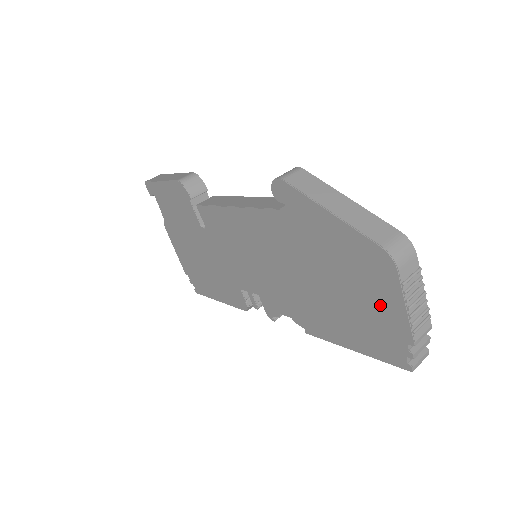
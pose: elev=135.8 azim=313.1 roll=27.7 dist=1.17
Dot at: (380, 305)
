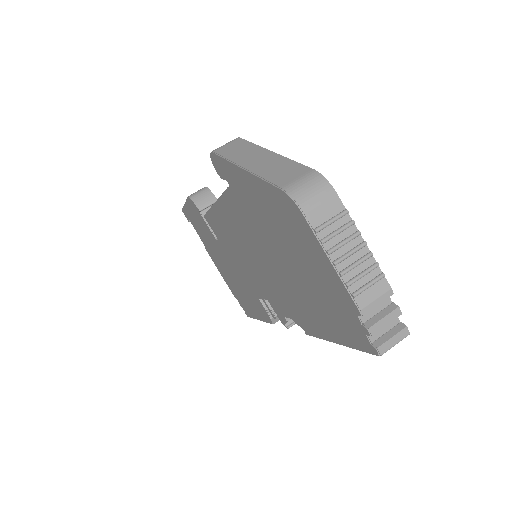
Dot at: (318, 269)
